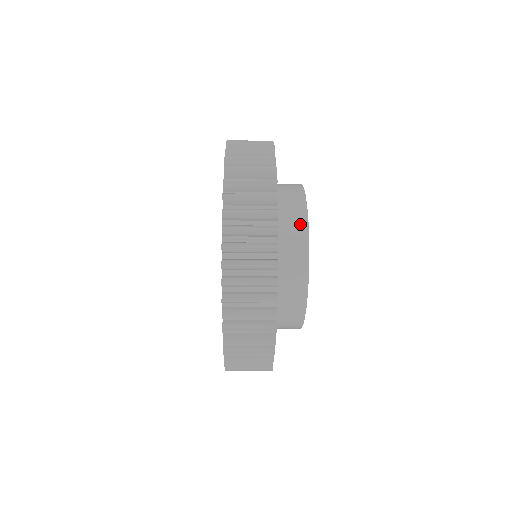
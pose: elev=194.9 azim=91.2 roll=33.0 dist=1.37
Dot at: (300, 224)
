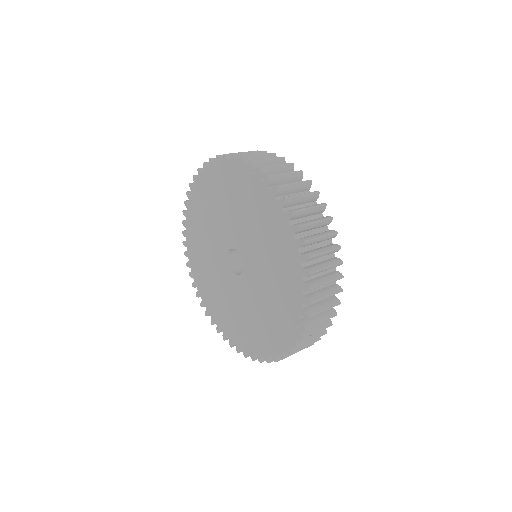
Dot at: occluded
